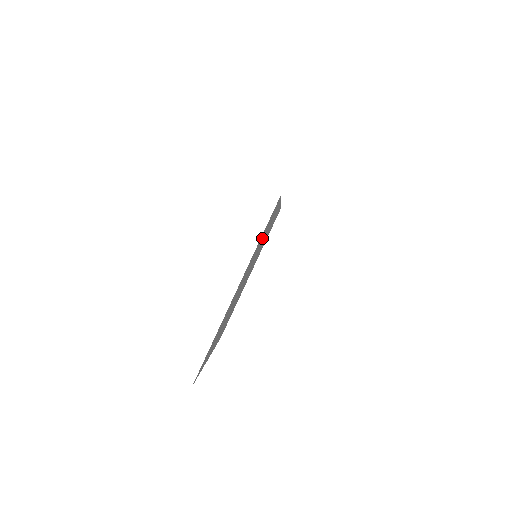
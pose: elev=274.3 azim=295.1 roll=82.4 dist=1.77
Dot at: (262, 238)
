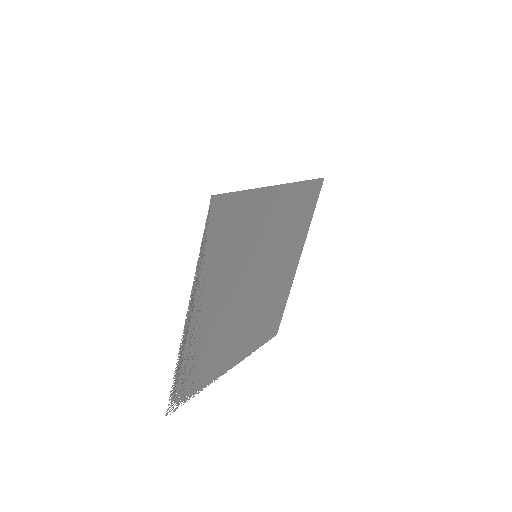
Dot at: (230, 244)
